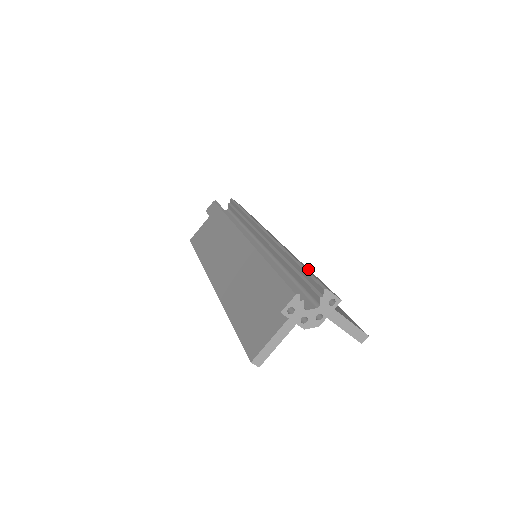
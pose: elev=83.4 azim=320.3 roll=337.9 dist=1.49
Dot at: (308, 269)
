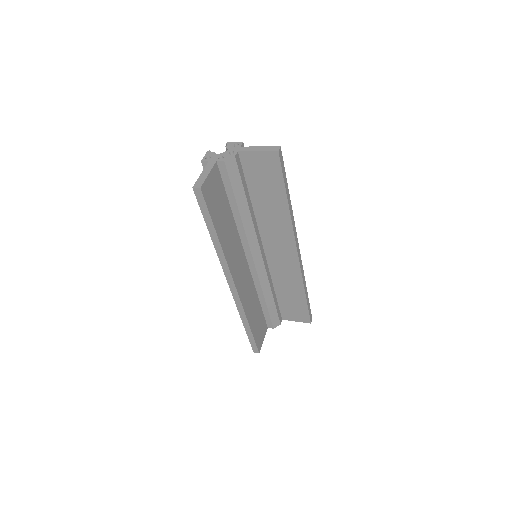
Dot at: occluded
